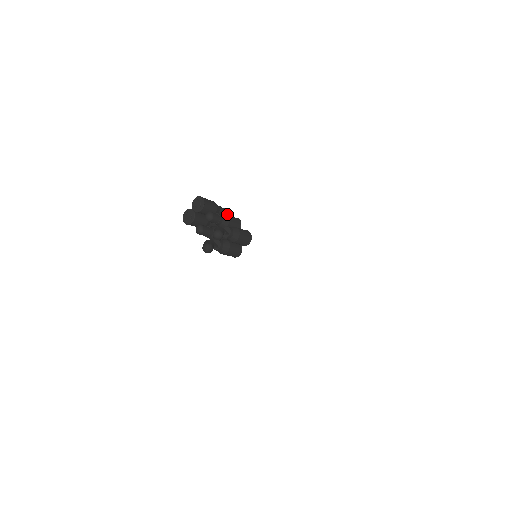
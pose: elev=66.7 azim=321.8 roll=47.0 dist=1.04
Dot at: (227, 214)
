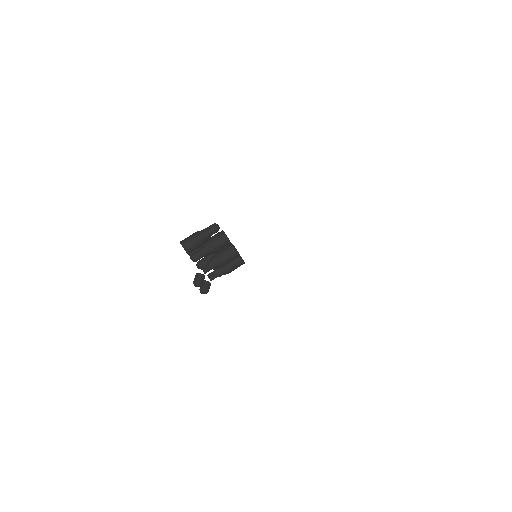
Dot at: (217, 229)
